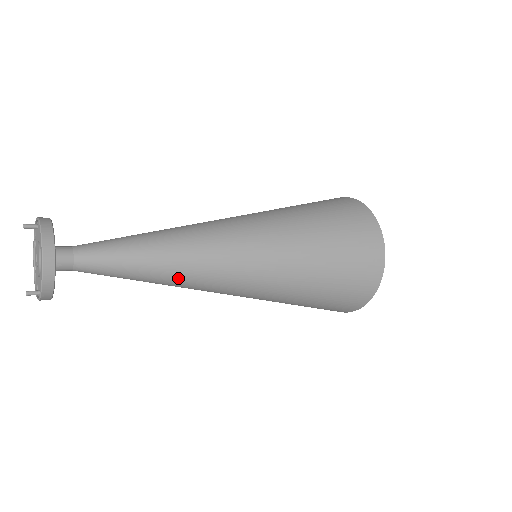
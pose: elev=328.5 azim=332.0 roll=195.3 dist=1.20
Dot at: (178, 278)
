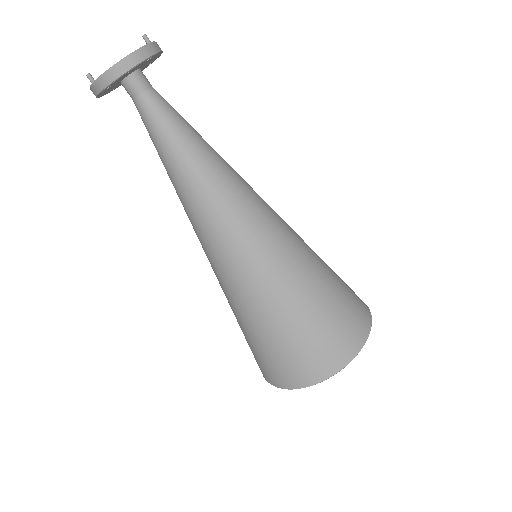
Dot at: (181, 195)
